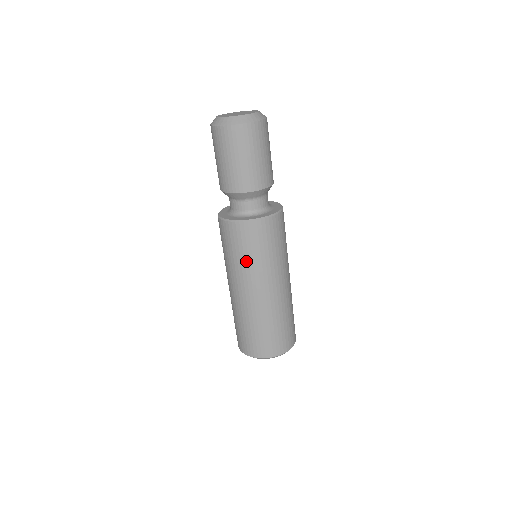
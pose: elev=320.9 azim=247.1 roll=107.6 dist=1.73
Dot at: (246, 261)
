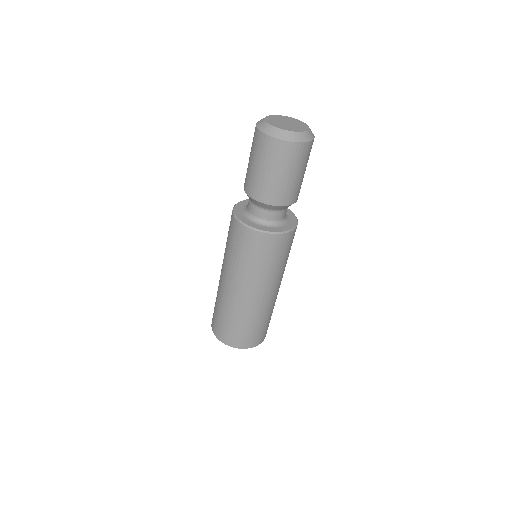
Dot at: (264, 268)
